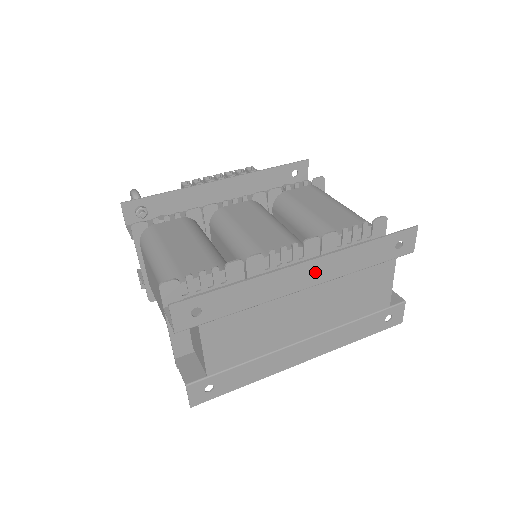
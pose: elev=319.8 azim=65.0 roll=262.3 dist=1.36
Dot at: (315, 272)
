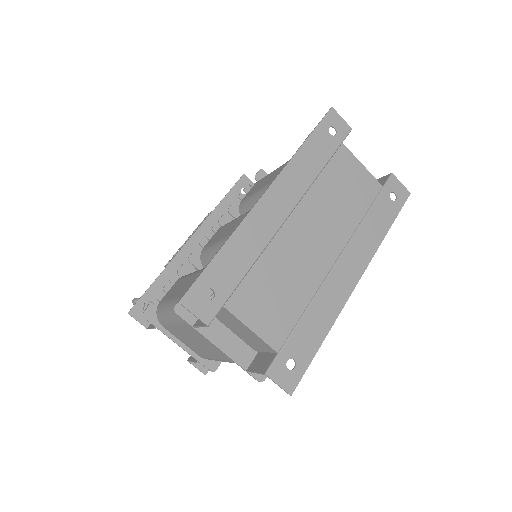
Dot at: (282, 196)
